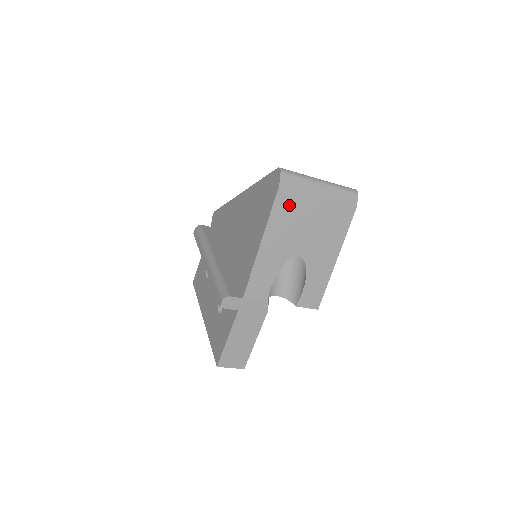
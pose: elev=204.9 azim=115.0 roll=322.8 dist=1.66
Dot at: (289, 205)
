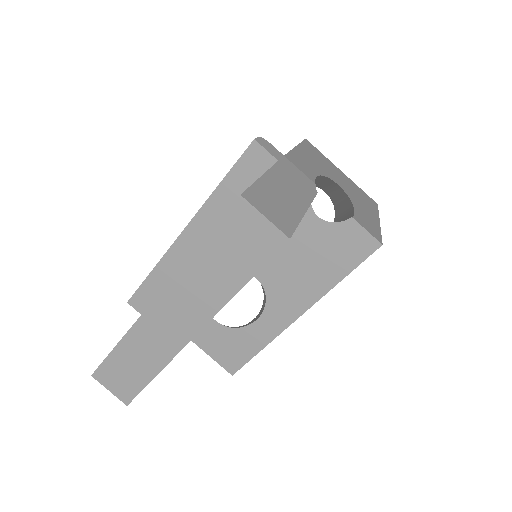
Dot at: (317, 153)
